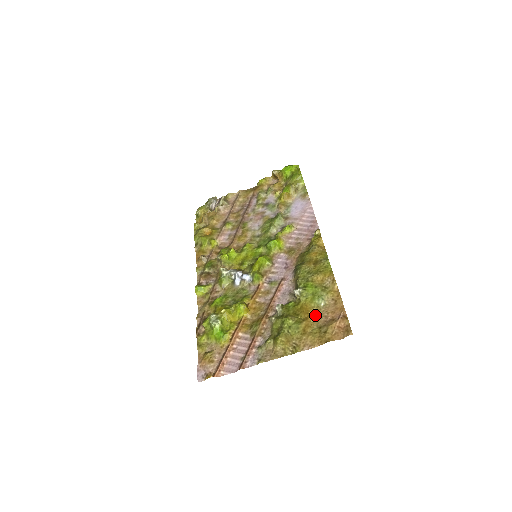
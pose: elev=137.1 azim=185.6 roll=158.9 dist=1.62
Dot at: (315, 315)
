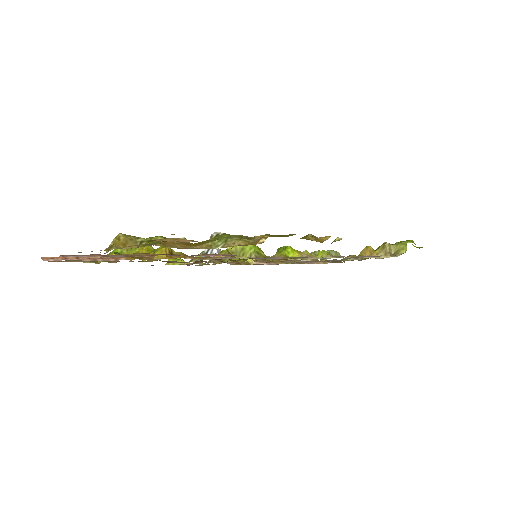
Dot at: (192, 247)
